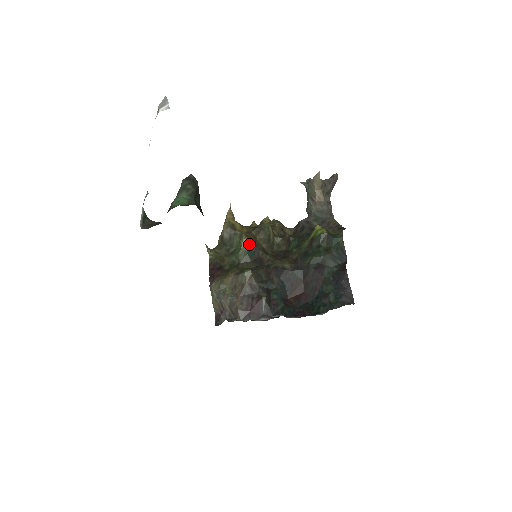
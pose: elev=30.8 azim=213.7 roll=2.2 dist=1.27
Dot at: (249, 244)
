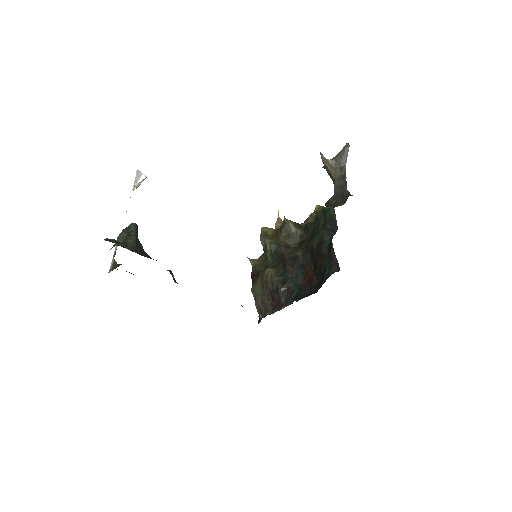
Dot at: (271, 245)
